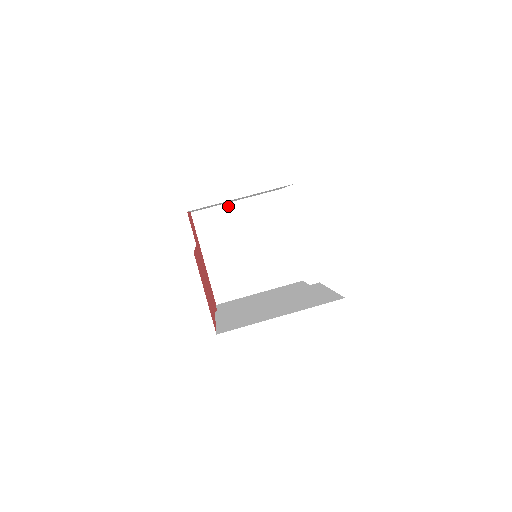
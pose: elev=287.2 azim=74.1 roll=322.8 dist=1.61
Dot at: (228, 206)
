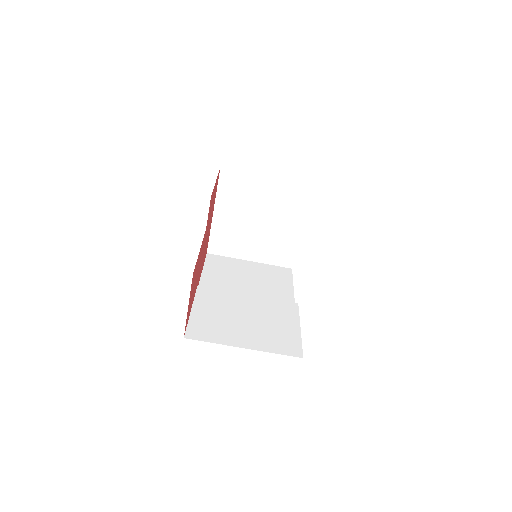
Dot at: (258, 177)
